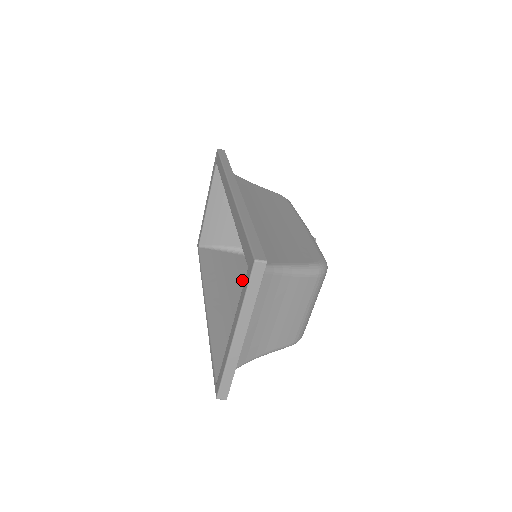
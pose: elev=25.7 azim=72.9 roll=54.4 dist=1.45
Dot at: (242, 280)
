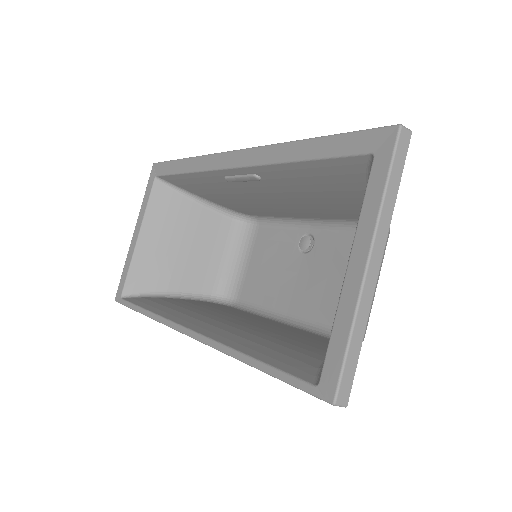
Dot at: (218, 312)
